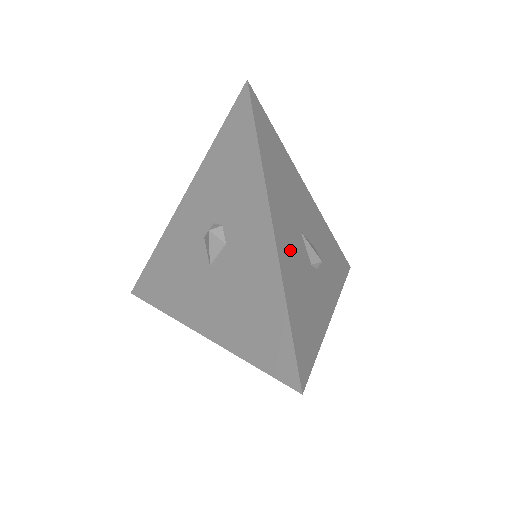
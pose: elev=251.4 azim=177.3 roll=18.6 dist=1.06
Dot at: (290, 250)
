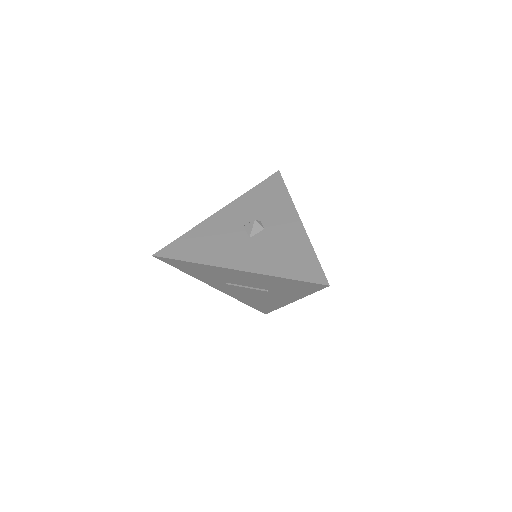
Dot at: occluded
